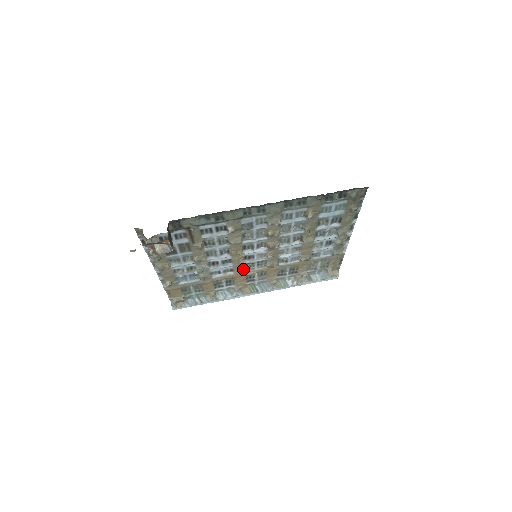
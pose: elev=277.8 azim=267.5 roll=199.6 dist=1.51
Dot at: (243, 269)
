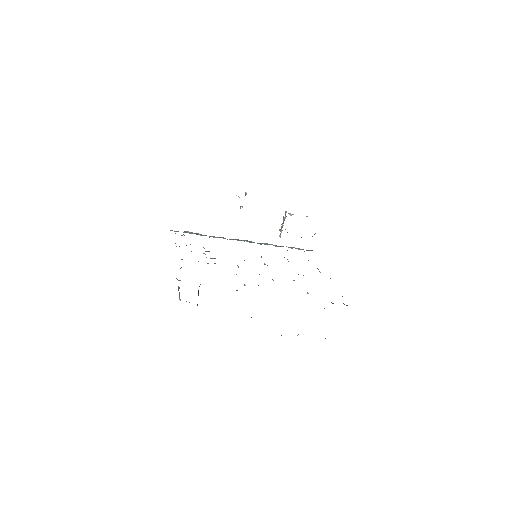
Dot at: occluded
